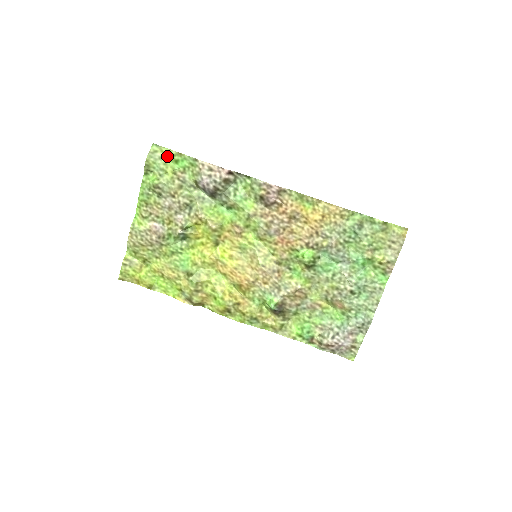
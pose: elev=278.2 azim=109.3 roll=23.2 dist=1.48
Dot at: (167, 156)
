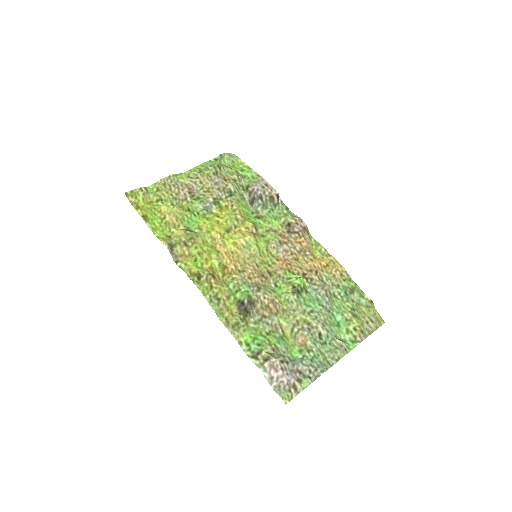
Dot at: (238, 164)
